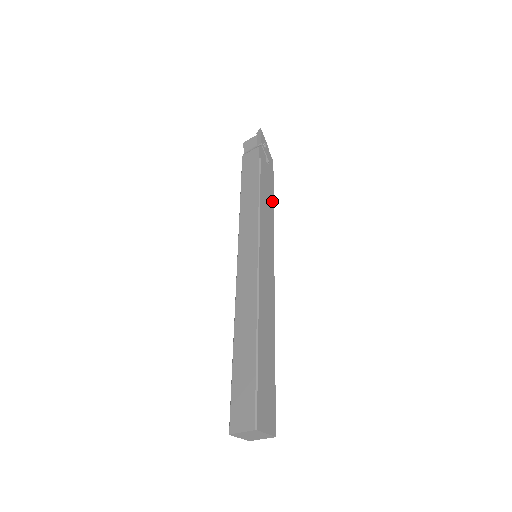
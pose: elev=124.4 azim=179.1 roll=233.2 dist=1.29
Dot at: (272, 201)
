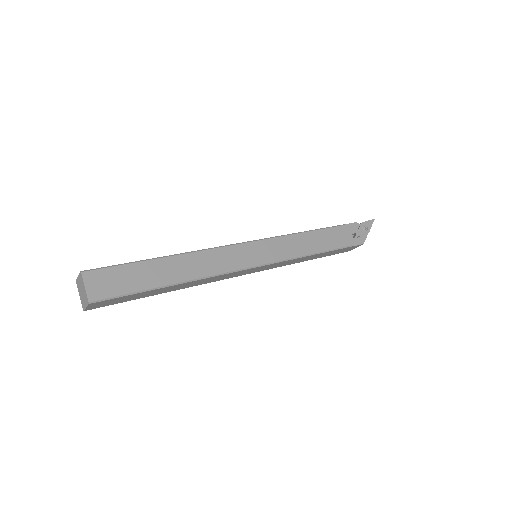
Dot at: (321, 249)
